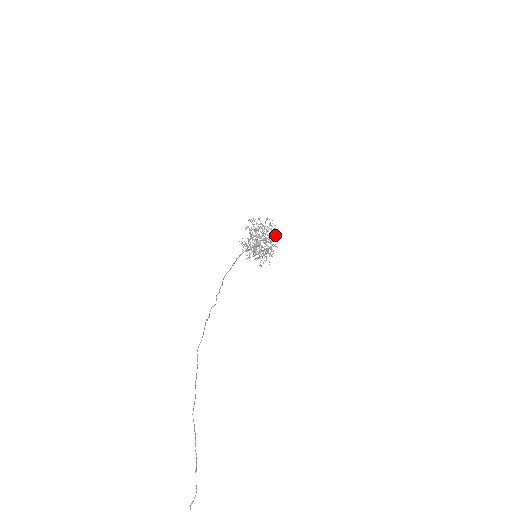
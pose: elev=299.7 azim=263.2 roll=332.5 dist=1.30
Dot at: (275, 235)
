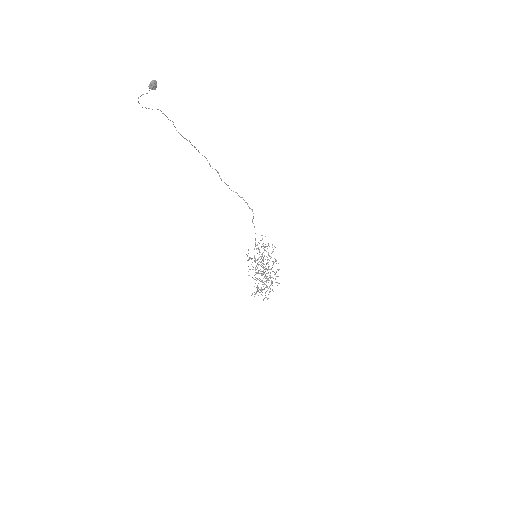
Dot at: occluded
